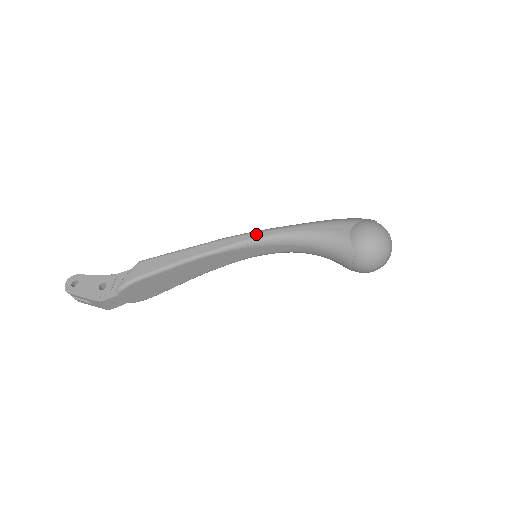
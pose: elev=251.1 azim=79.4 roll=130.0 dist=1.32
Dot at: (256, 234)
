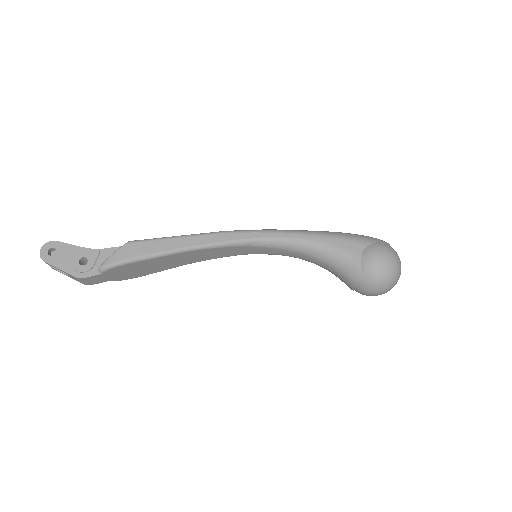
Dot at: (261, 234)
